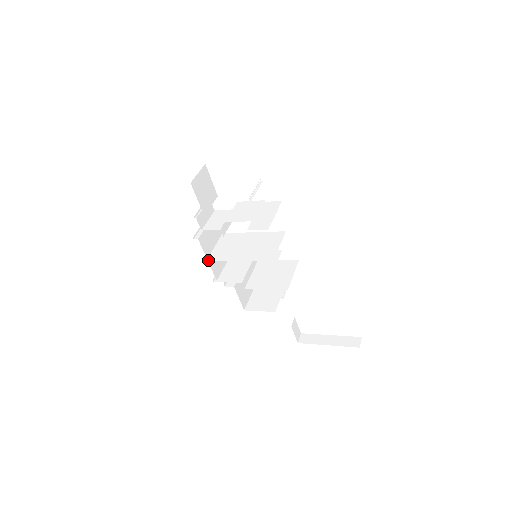
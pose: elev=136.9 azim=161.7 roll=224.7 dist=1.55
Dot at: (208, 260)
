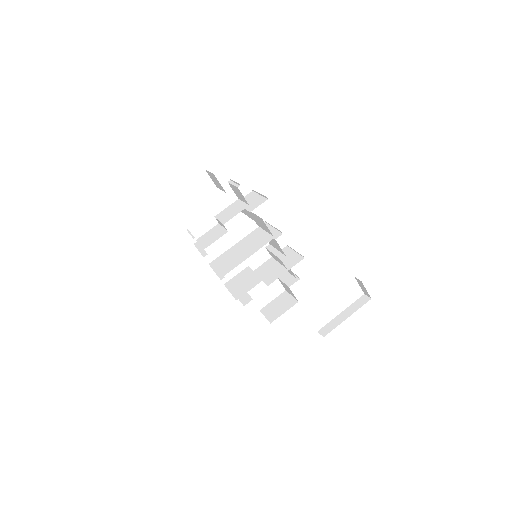
Dot at: (224, 275)
